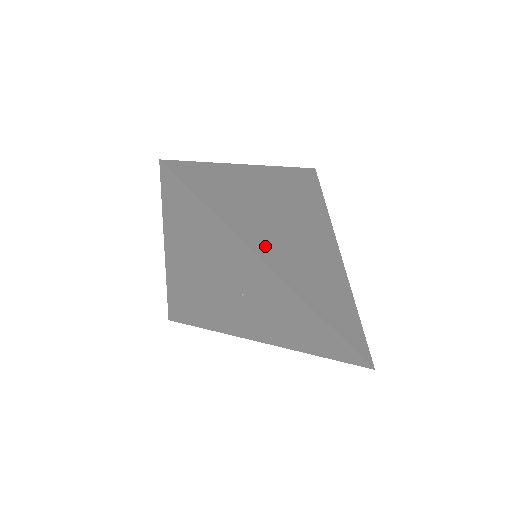
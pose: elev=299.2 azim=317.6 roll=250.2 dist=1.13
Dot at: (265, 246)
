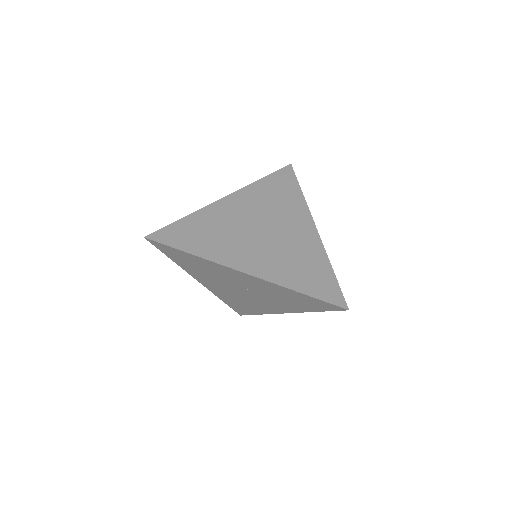
Dot at: (234, 257)
